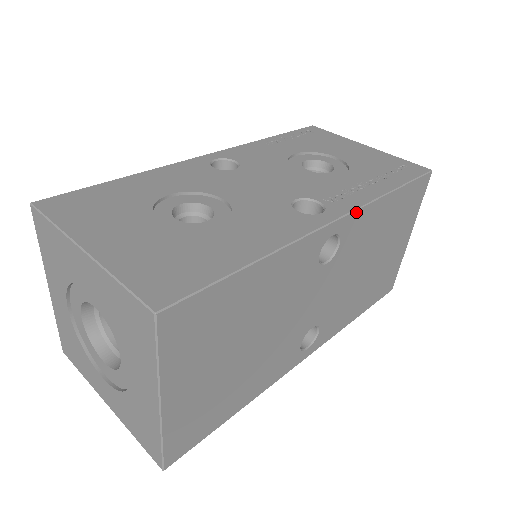
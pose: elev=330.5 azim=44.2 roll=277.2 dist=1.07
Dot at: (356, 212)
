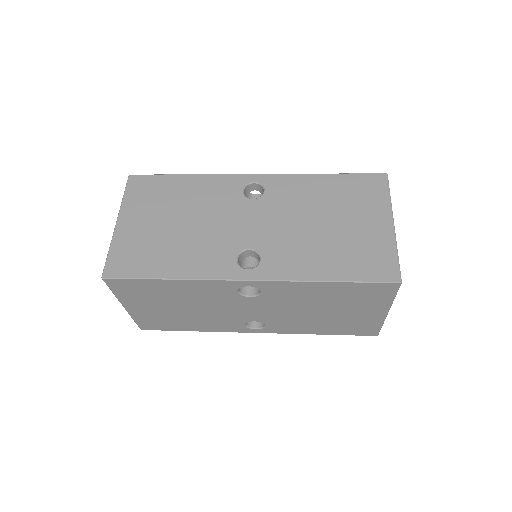
Dot at: (277, 175)
